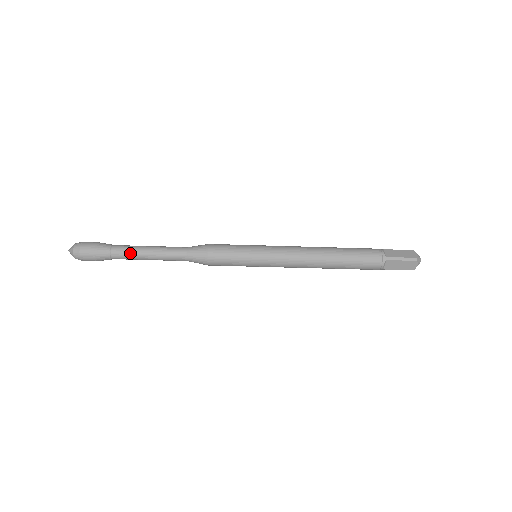
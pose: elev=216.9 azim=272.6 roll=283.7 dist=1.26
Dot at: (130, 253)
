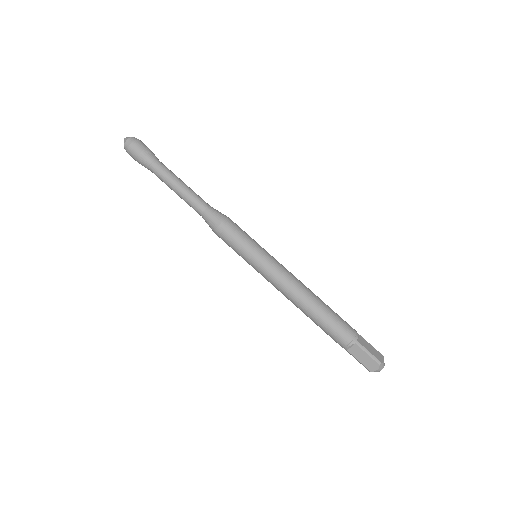
Dot at: (172, 172)
